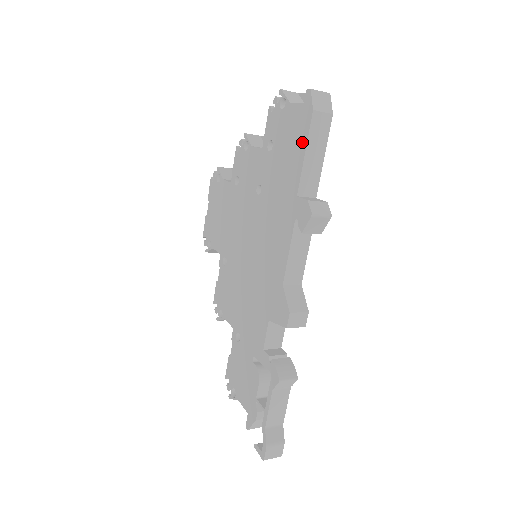
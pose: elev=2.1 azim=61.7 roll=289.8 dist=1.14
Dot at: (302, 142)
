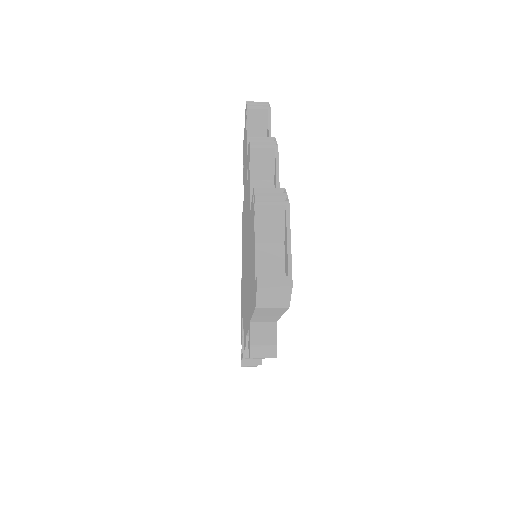
Dot at: (252, 303)
